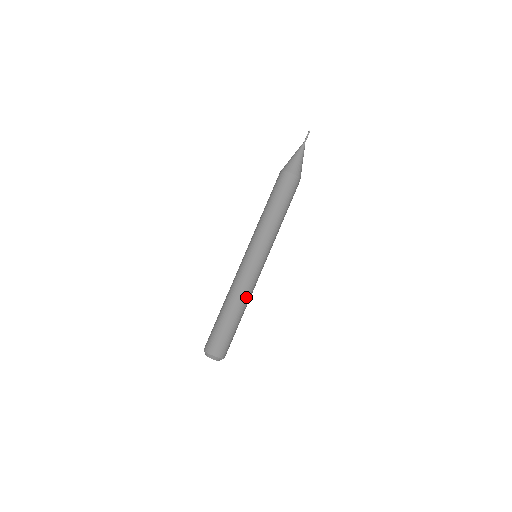
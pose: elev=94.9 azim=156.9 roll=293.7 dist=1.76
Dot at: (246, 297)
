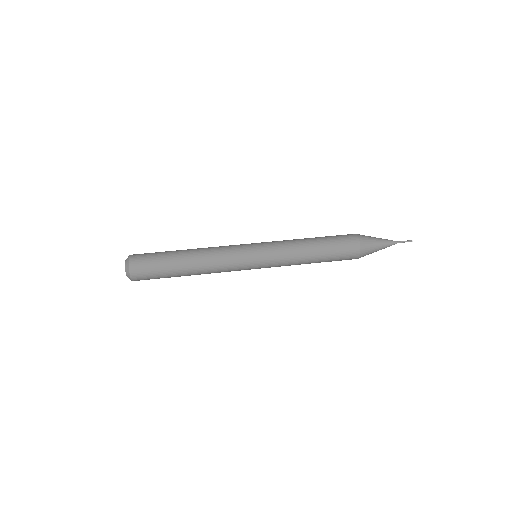
Dot at: (208, 265)
